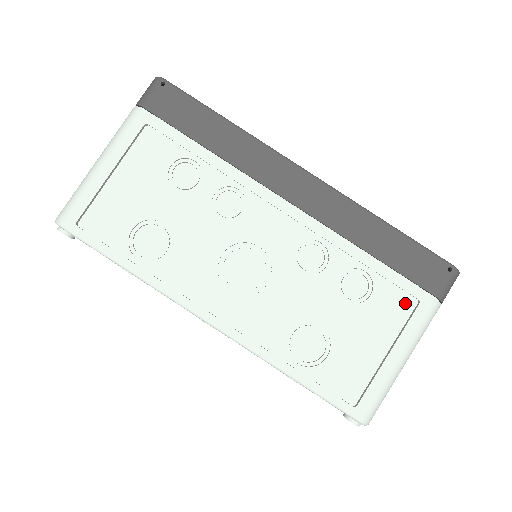
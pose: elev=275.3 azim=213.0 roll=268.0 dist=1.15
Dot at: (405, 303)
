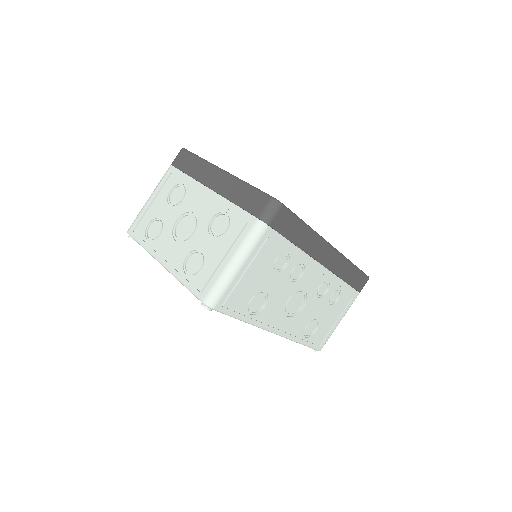
Dot at: (349, 299)
